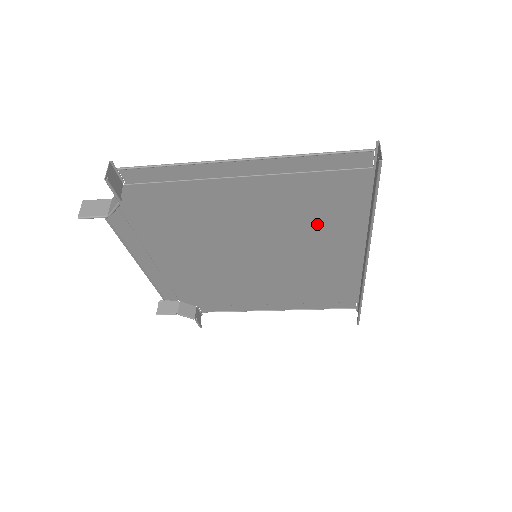
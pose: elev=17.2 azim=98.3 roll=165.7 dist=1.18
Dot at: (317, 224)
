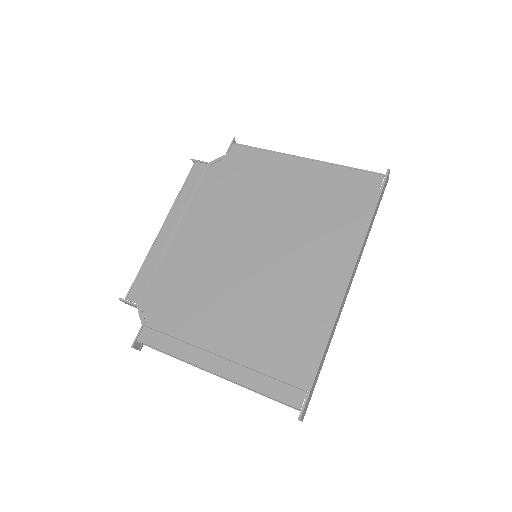
Dot at: (292, 312)
